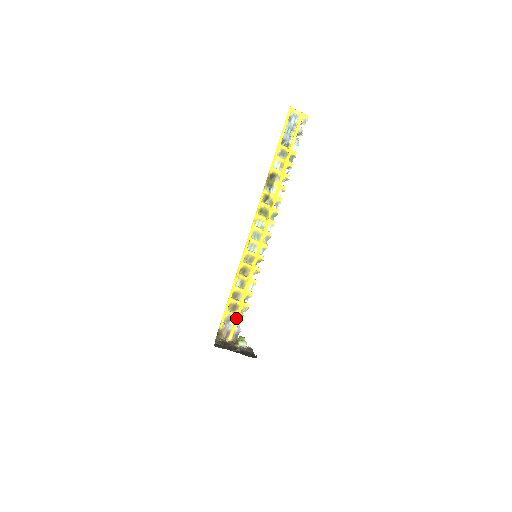
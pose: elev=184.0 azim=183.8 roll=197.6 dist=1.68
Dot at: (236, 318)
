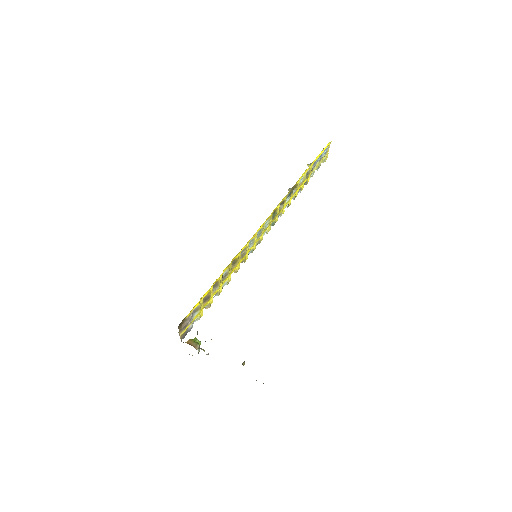
Dot at: (199, 312)
